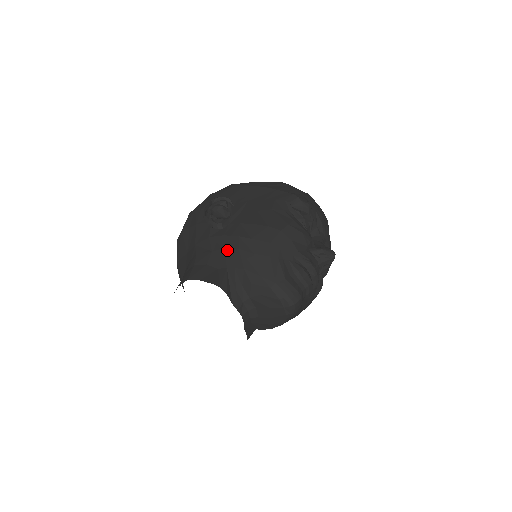
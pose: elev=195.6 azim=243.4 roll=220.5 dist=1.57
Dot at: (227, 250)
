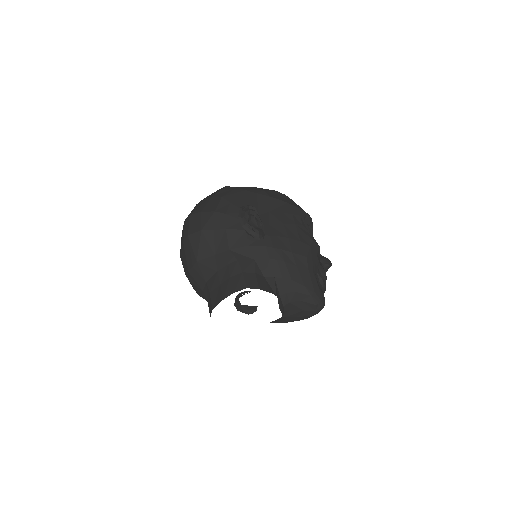
Dot at: (273, 261)
